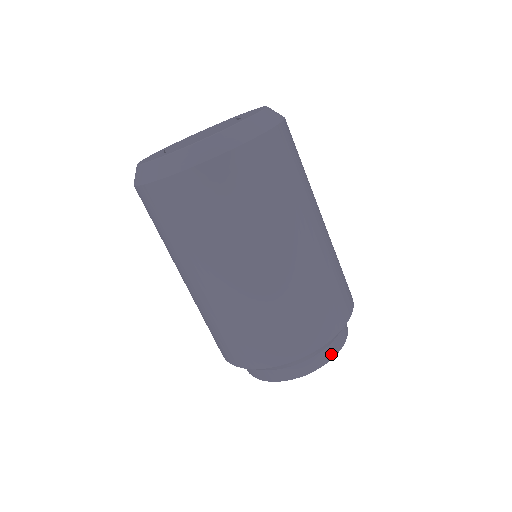
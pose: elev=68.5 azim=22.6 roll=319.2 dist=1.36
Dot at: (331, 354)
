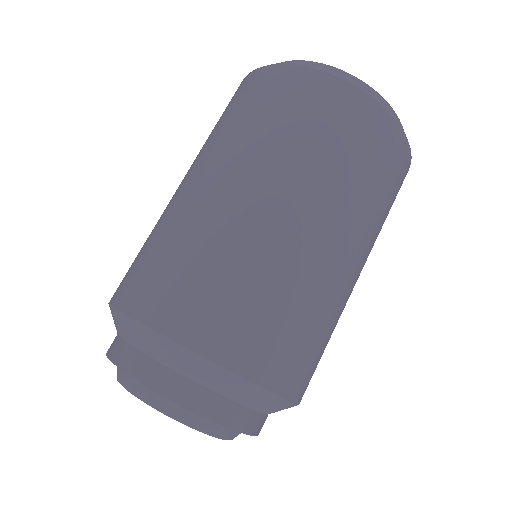
Dot at: (213, 411)
